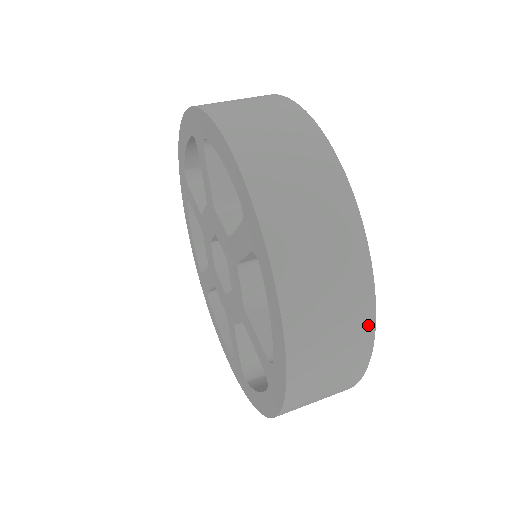
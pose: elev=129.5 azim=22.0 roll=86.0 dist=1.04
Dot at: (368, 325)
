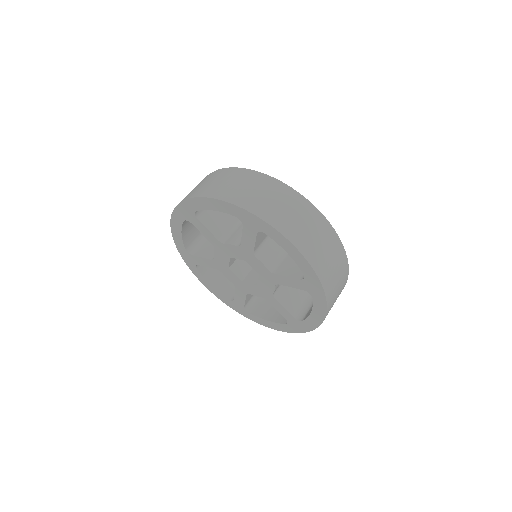
Dot at: (328, 226)
